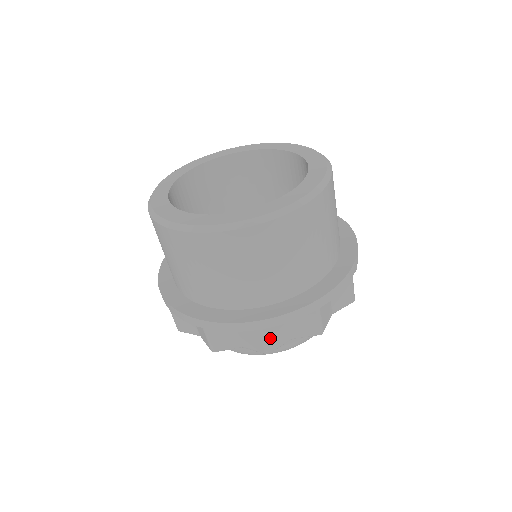
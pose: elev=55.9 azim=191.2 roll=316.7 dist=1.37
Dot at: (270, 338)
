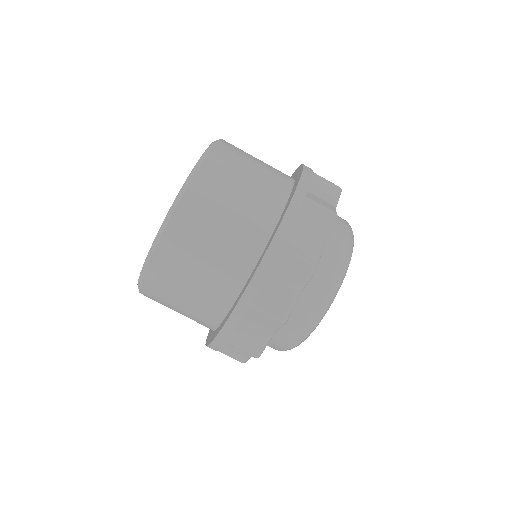
Dot at: (320, 204)
